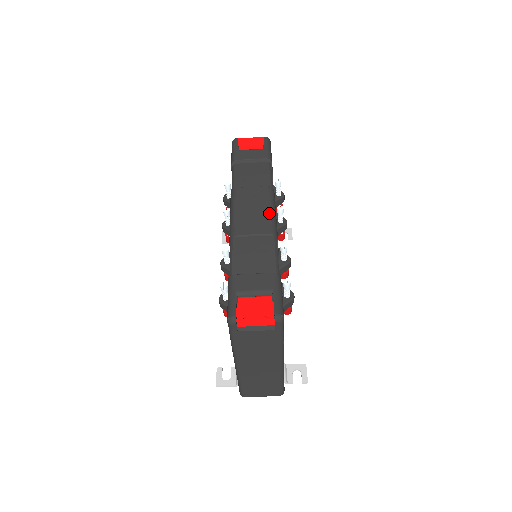
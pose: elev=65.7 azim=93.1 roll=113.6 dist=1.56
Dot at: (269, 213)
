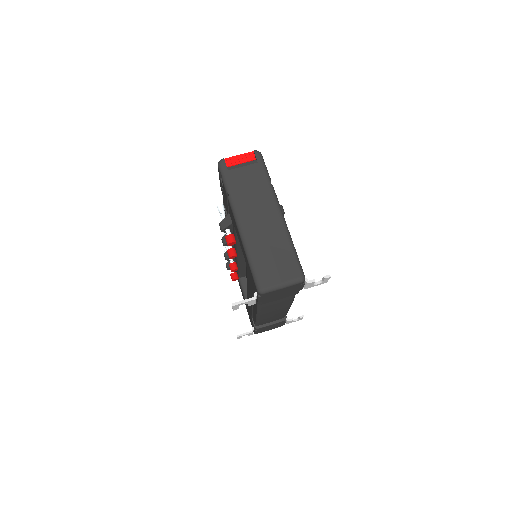
Dot at: occluded
